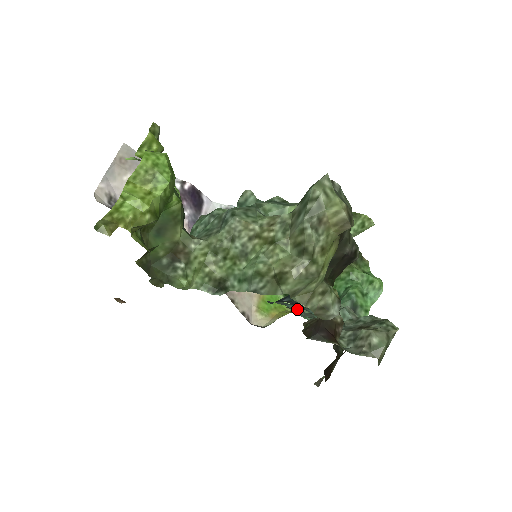
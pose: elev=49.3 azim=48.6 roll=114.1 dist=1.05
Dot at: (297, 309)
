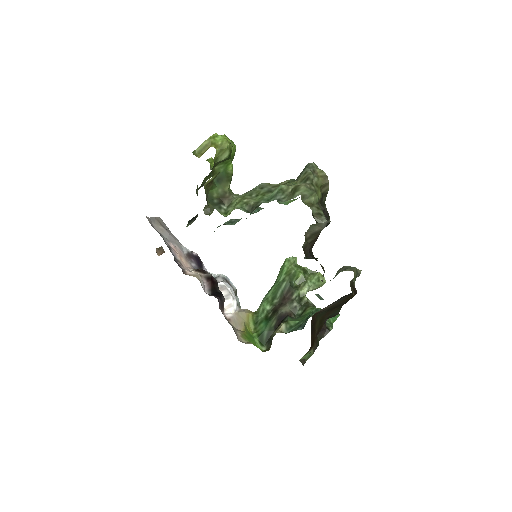
Dot at: occluded
